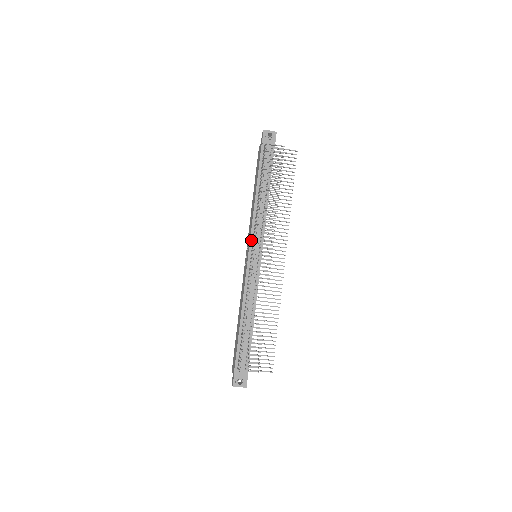
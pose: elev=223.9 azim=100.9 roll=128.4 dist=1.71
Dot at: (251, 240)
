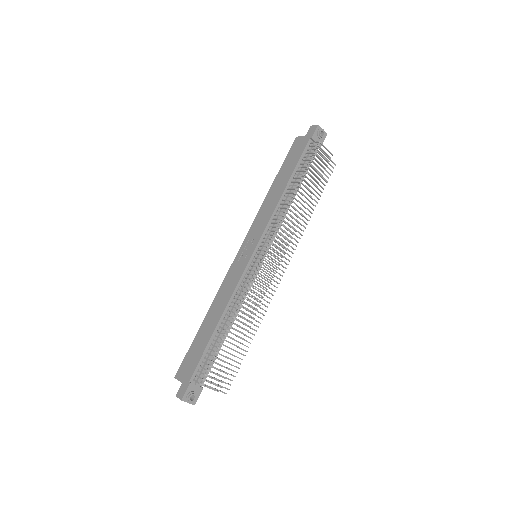
Dot at: (262, 237)
